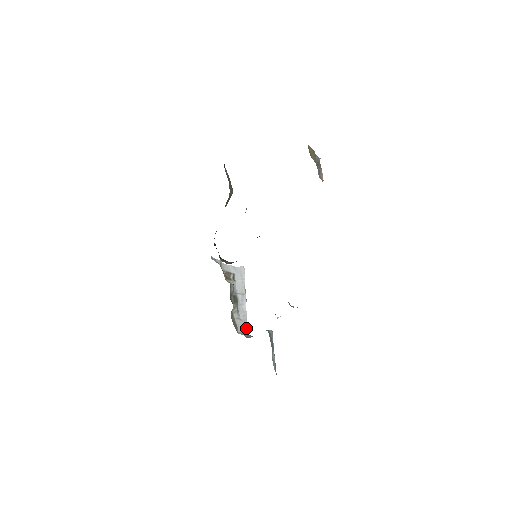
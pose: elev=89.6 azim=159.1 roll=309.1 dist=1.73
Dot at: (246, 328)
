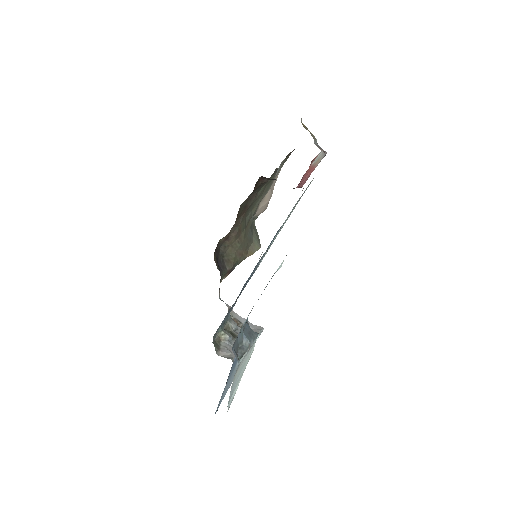
Dot at: (233, 357)
